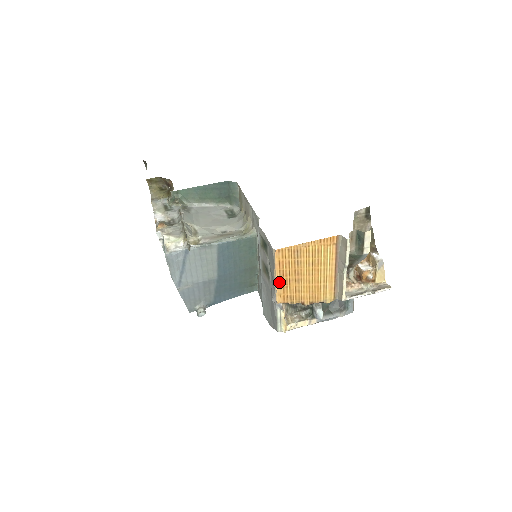
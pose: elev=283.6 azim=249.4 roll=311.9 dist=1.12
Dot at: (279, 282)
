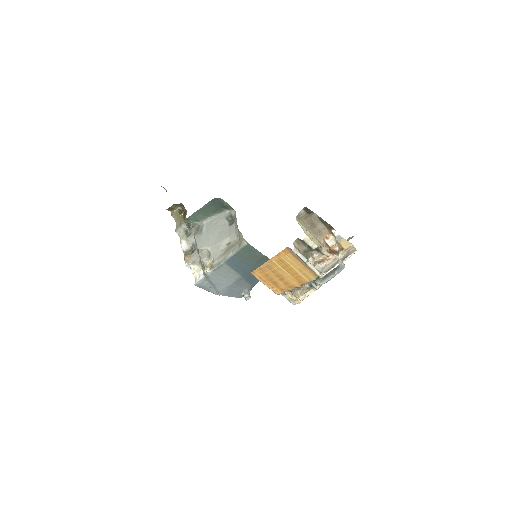
Dot at: (269, 285)
